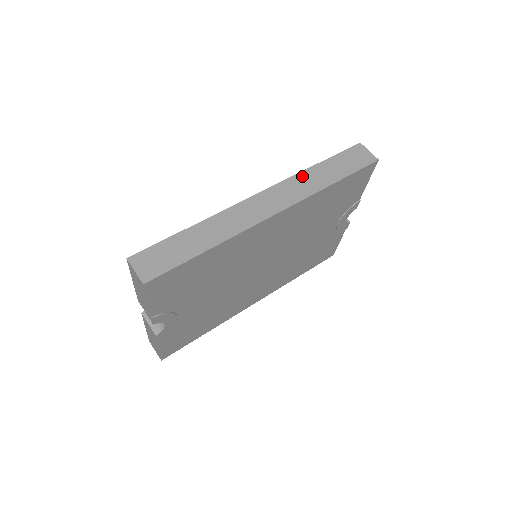
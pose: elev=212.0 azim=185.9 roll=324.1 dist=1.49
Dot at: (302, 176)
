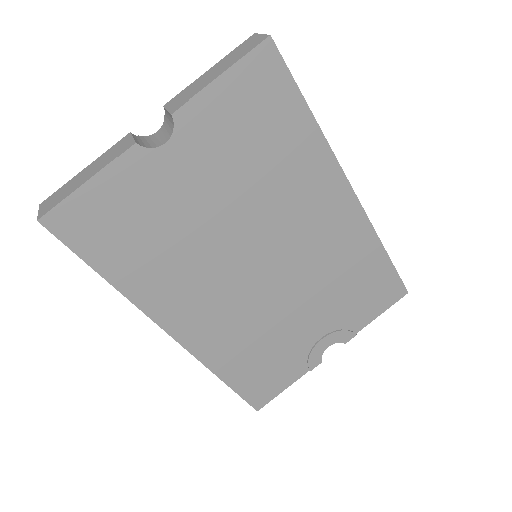
Dot at: occluded
